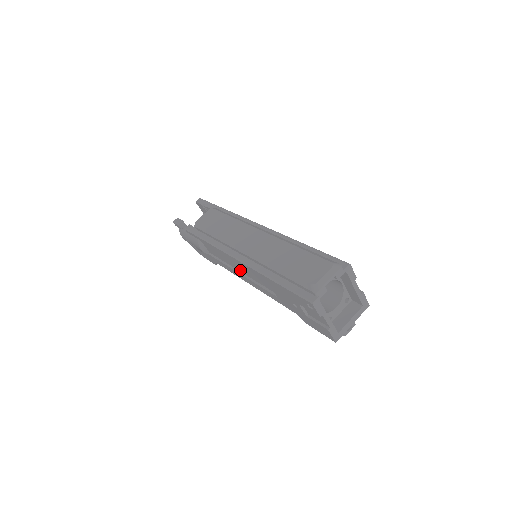
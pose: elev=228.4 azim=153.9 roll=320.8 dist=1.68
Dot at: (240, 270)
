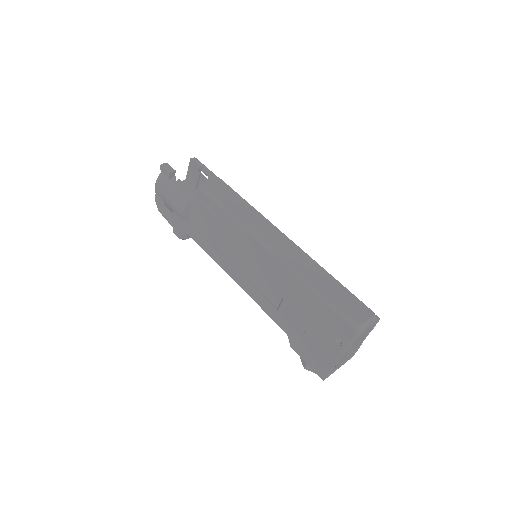
Dot at: (233, 261)
